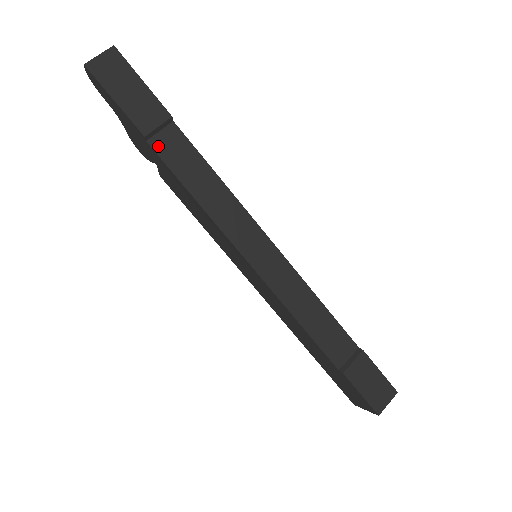
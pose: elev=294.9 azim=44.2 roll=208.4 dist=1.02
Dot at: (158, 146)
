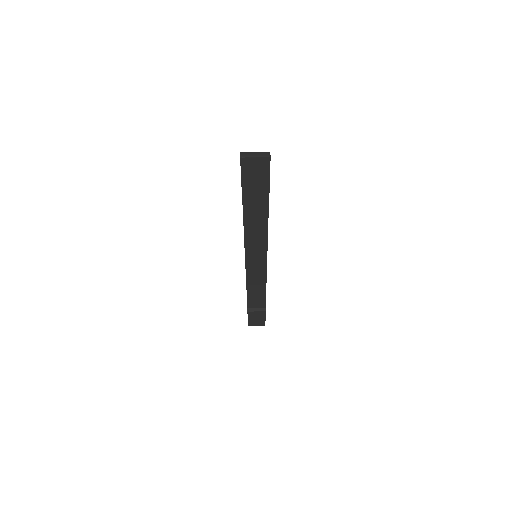
Dot at: (247, 207)
